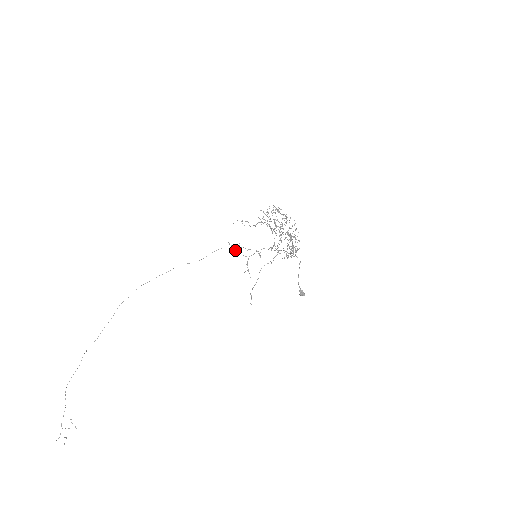
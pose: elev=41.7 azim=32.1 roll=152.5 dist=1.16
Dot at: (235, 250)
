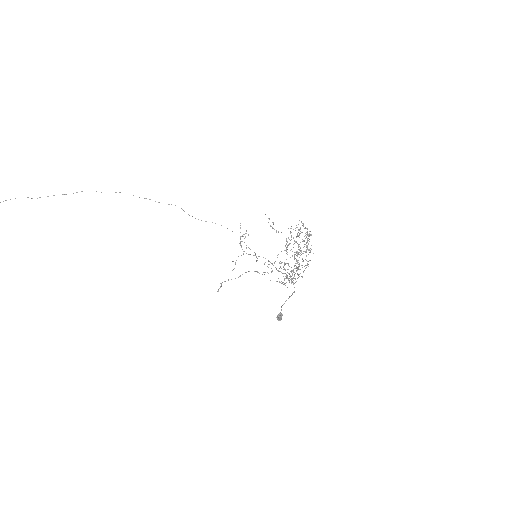
Dot at: occluded
